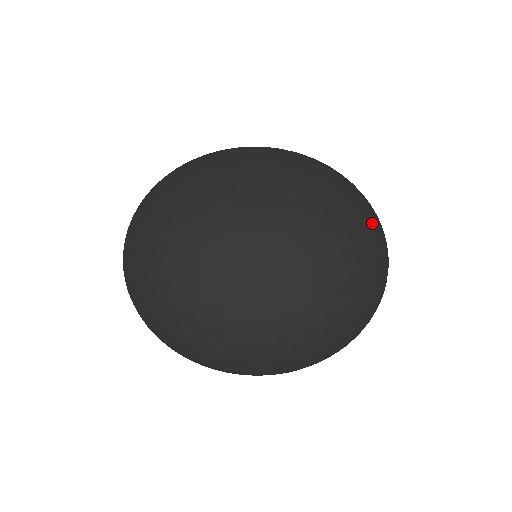
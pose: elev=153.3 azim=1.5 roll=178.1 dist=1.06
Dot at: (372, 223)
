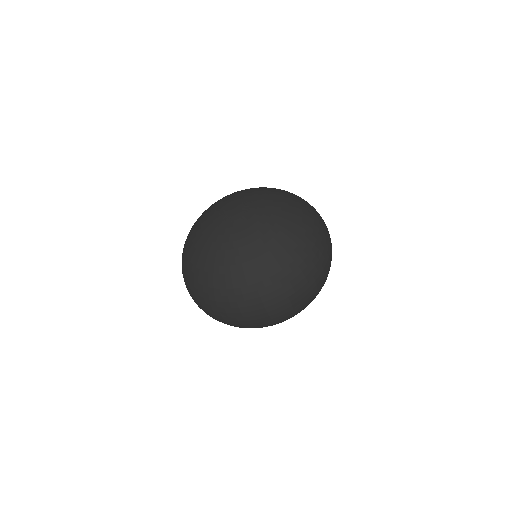
Dot at: (309, 211)
